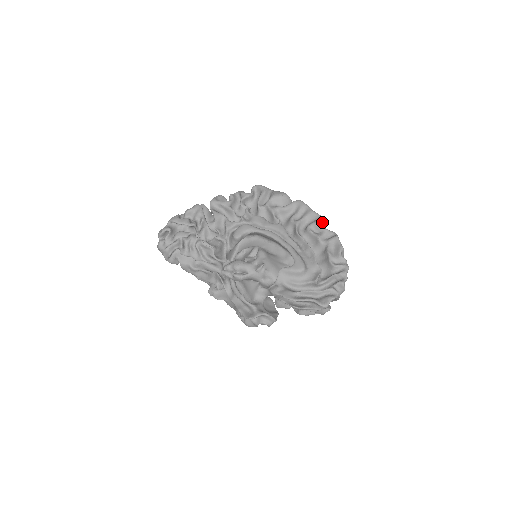
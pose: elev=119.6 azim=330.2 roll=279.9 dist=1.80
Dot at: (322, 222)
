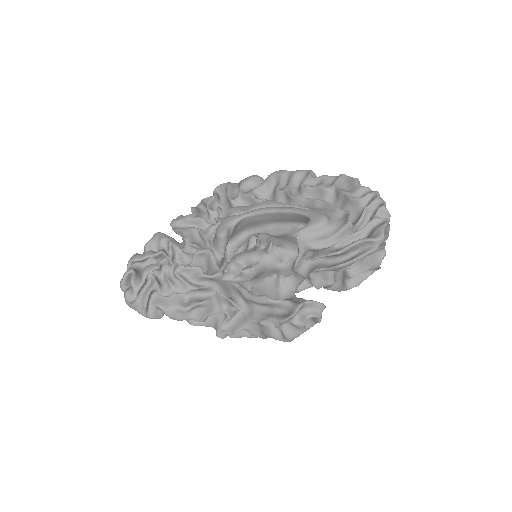
Dot at: (314, 174)
